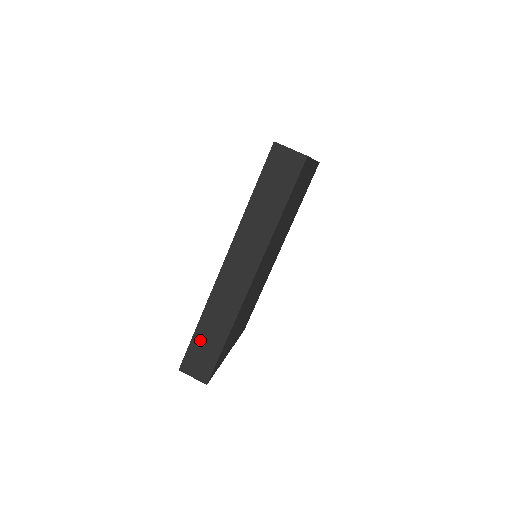
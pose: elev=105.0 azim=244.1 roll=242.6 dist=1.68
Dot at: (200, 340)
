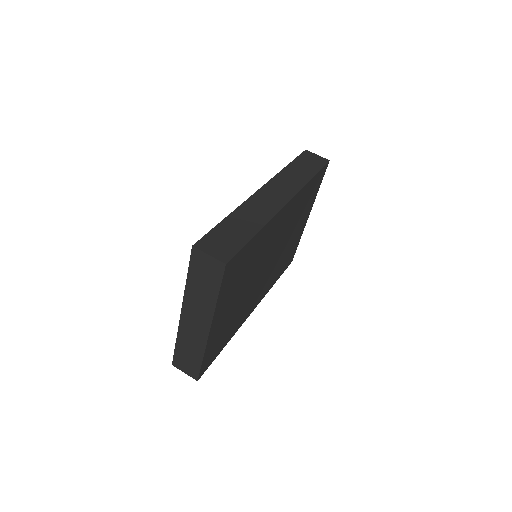
Dot at: (226, 228)
